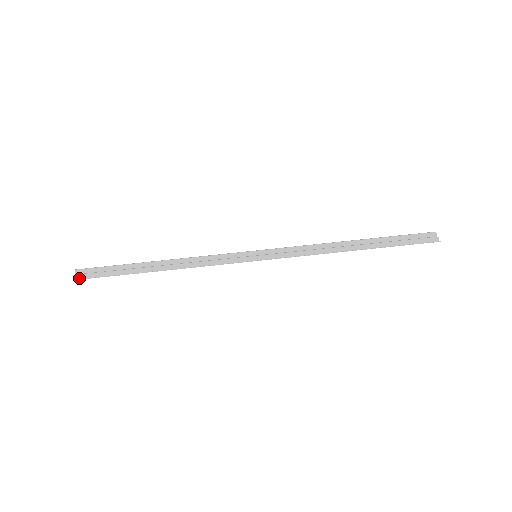
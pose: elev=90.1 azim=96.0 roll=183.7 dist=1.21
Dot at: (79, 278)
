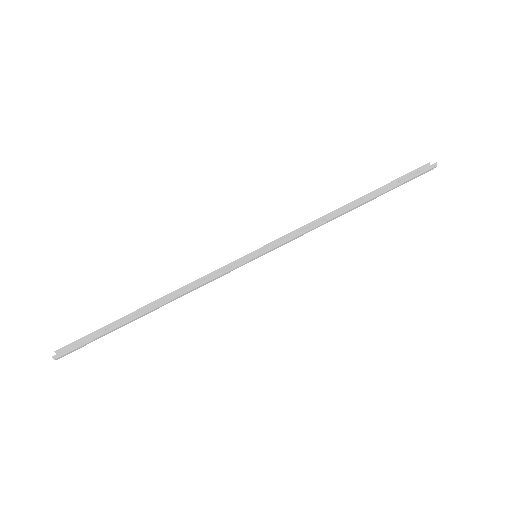
Dot at: (61, 356)
